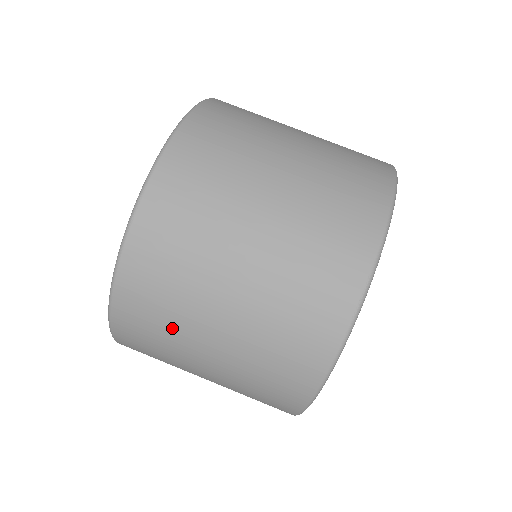
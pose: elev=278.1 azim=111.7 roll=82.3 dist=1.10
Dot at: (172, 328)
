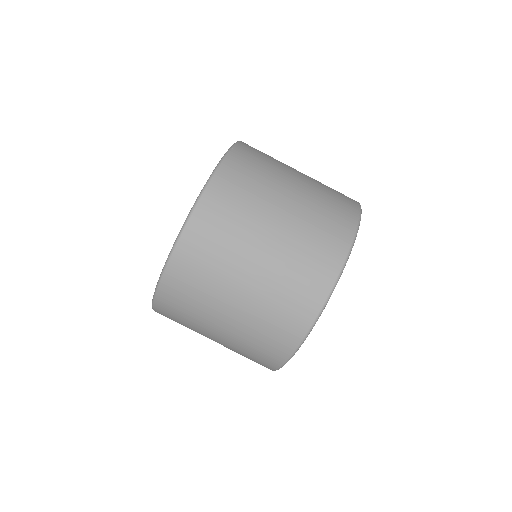
Dot at: (190, 328)
